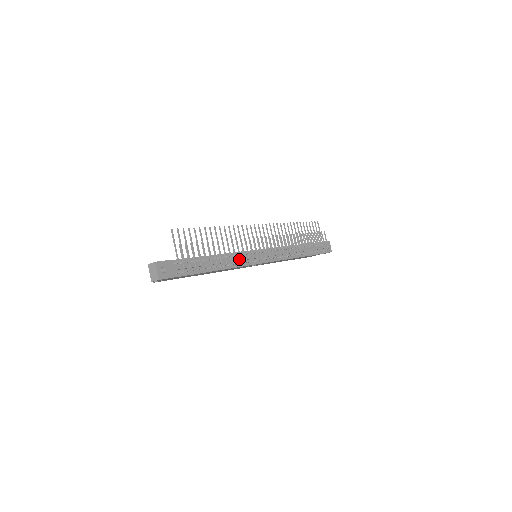
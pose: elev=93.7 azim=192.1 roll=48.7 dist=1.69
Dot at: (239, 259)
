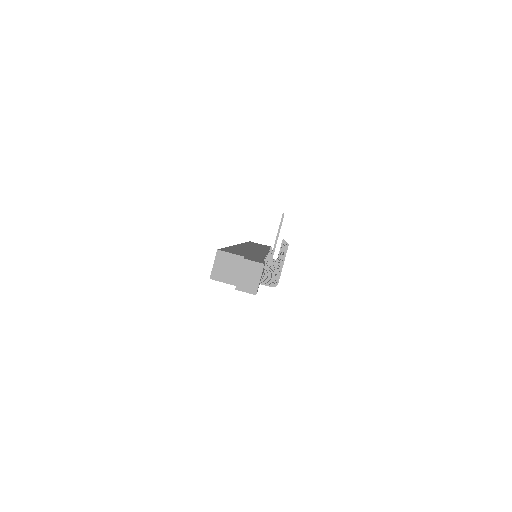
Dot at: occluded
